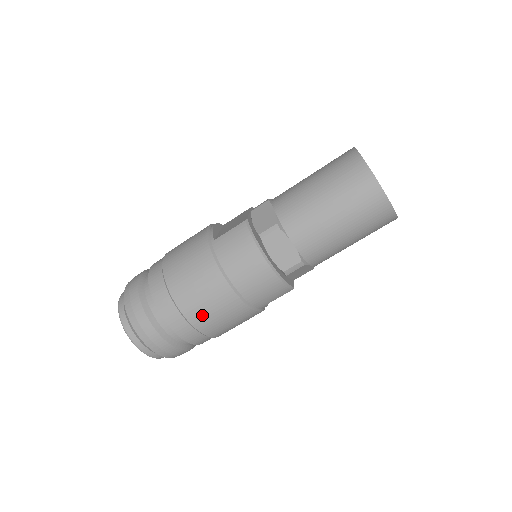
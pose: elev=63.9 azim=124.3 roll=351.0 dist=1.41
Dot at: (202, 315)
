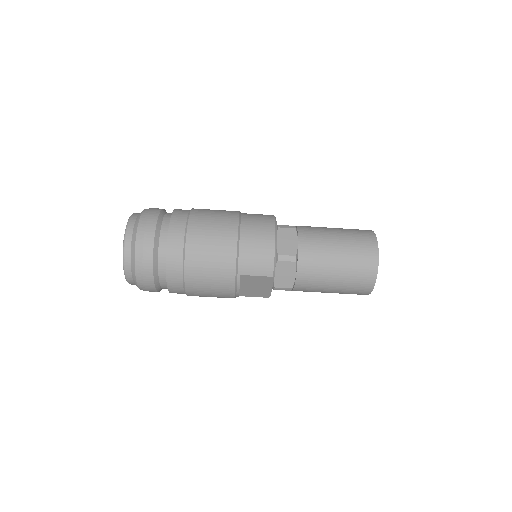
Dot at: (200, 238)
